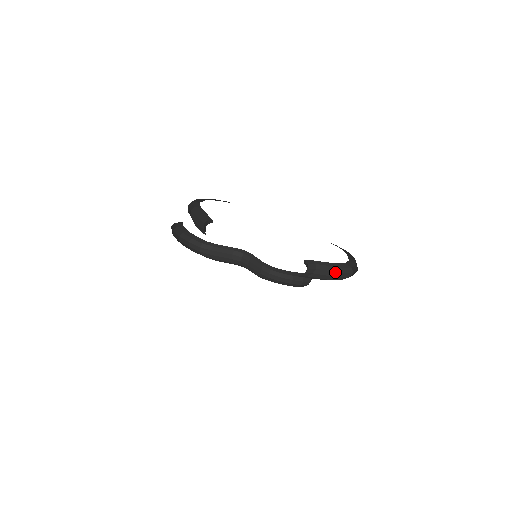
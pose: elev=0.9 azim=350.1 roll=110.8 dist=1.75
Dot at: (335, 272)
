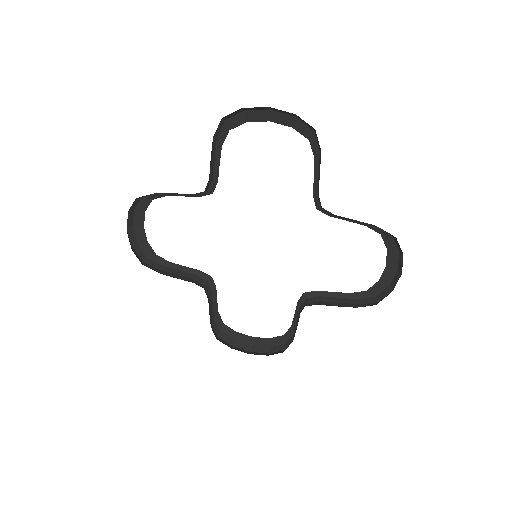
Dot at: (320, 162)
